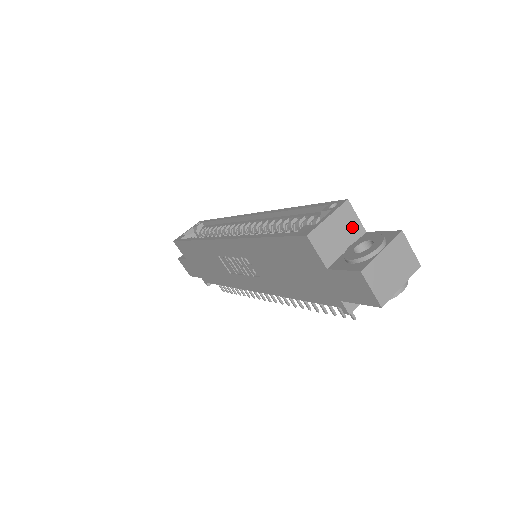
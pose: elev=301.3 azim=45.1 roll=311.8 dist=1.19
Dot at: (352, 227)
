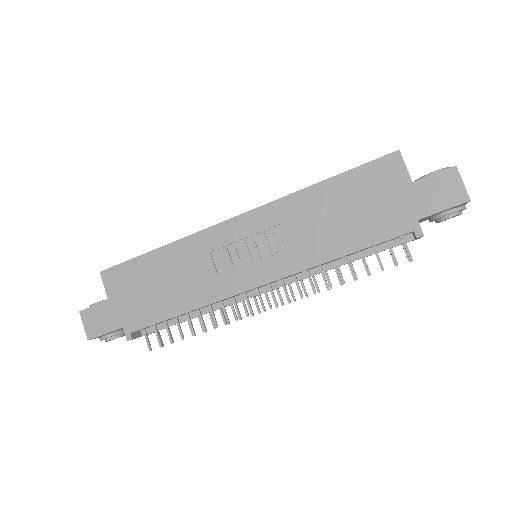
Dot at: occluded
